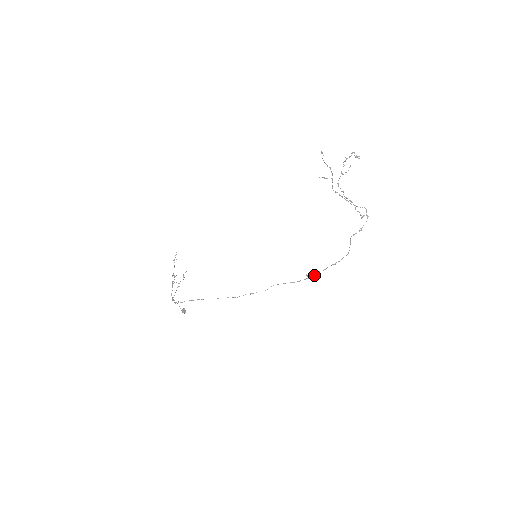
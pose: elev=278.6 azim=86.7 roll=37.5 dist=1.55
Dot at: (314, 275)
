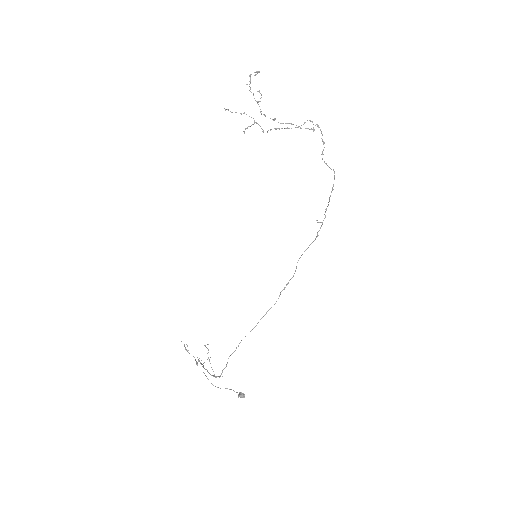
Dot at: (325, 217)
